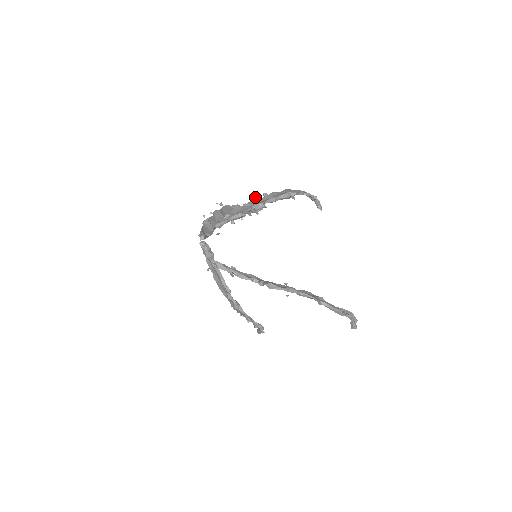
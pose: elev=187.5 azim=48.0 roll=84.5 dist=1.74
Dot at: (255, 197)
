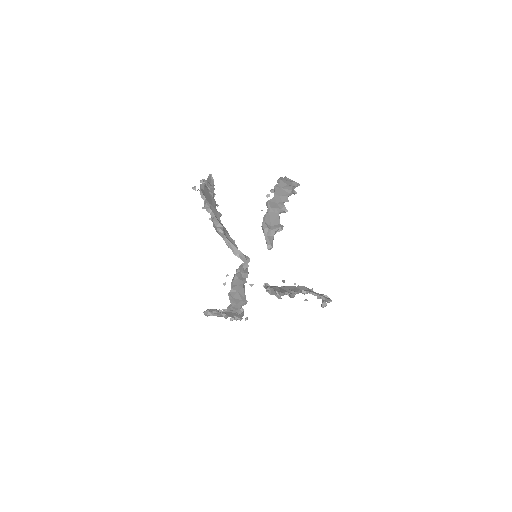
Dot at: (268, 195)
